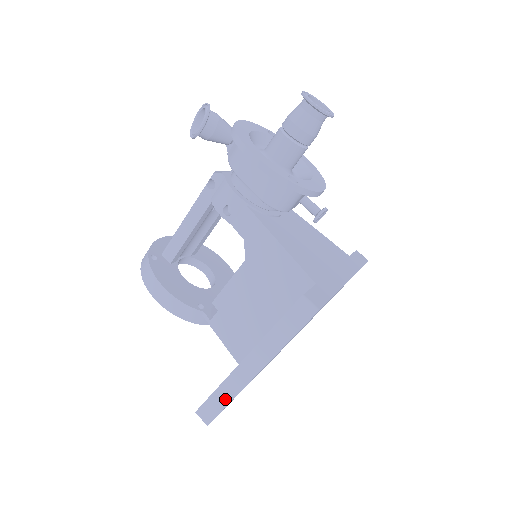
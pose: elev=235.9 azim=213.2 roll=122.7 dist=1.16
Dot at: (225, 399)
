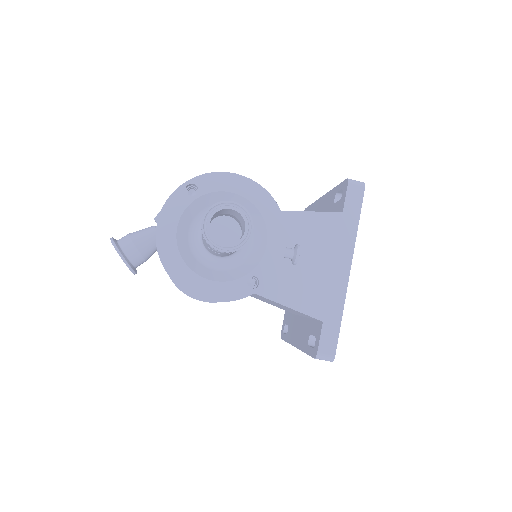
Dot at: occluded
